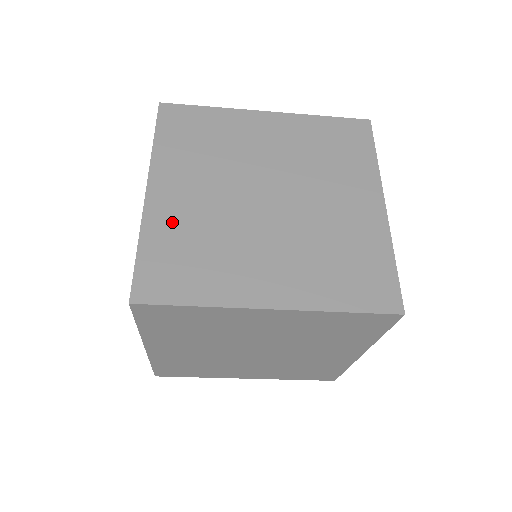
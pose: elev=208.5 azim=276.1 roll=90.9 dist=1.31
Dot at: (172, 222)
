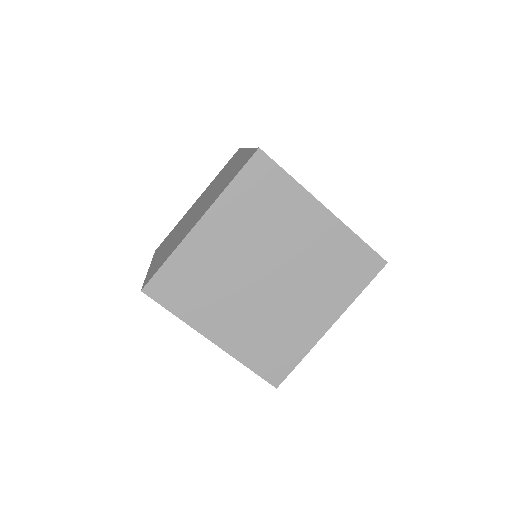
Dot at: occluded
